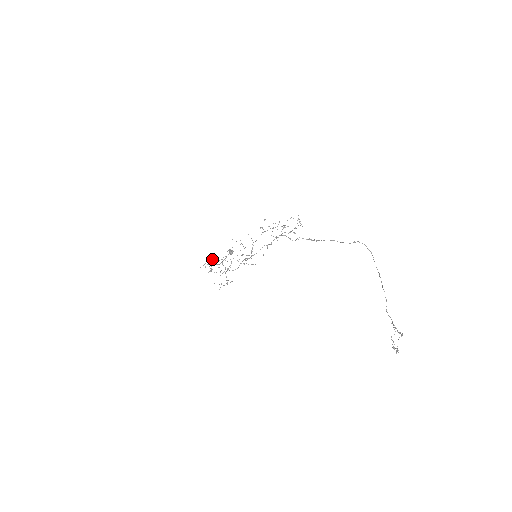
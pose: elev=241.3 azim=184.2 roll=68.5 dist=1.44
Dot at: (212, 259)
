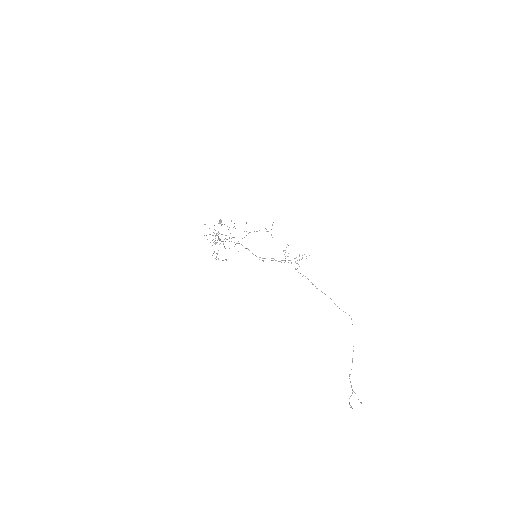
Dot at: (214, 229)
